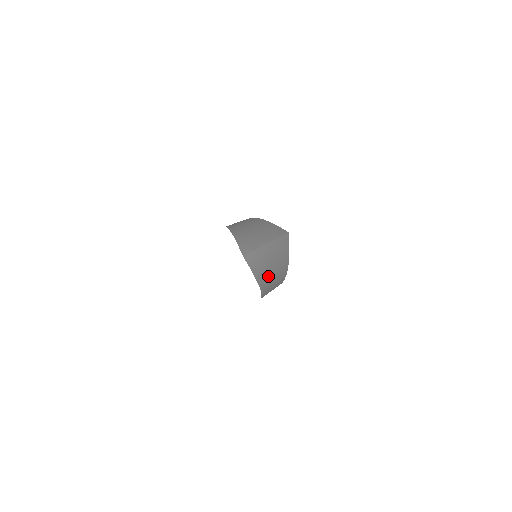
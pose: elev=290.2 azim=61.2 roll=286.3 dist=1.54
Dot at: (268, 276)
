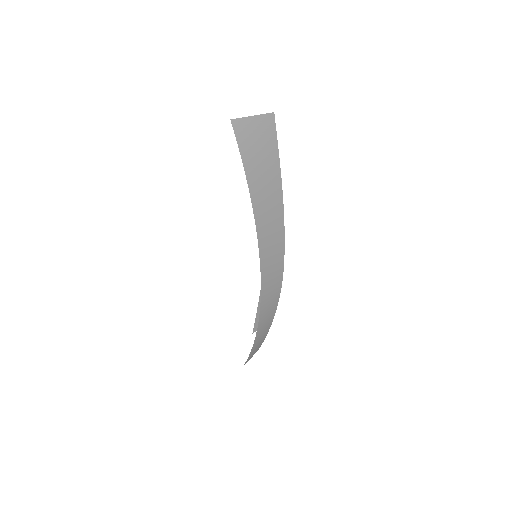
Dot at: (261, 195)
